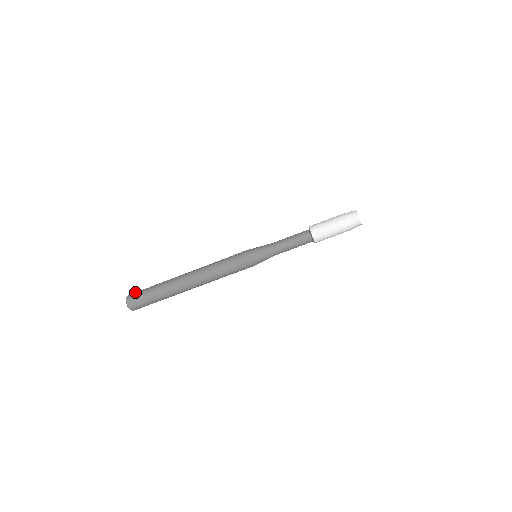
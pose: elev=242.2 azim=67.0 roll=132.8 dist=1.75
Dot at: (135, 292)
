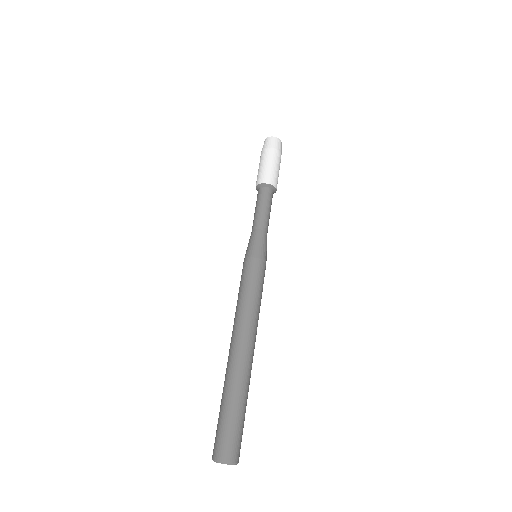
Dot at: occluded
